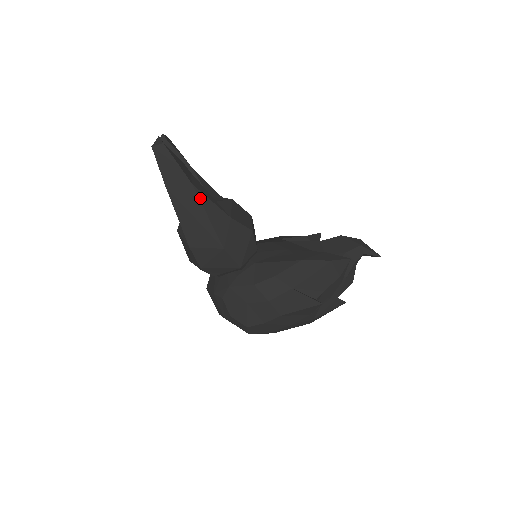
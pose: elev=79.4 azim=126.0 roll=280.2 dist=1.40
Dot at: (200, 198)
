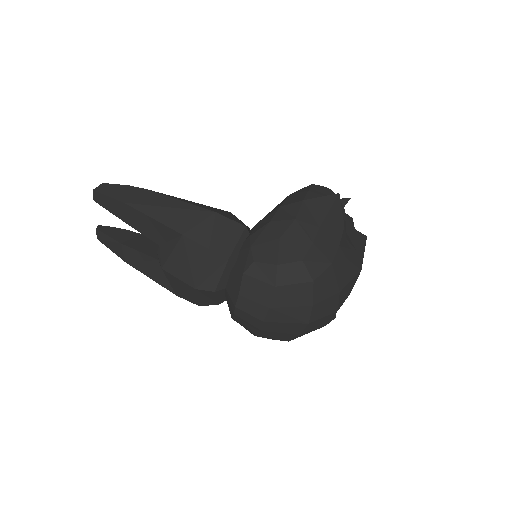
Dot at: (163, 194)
